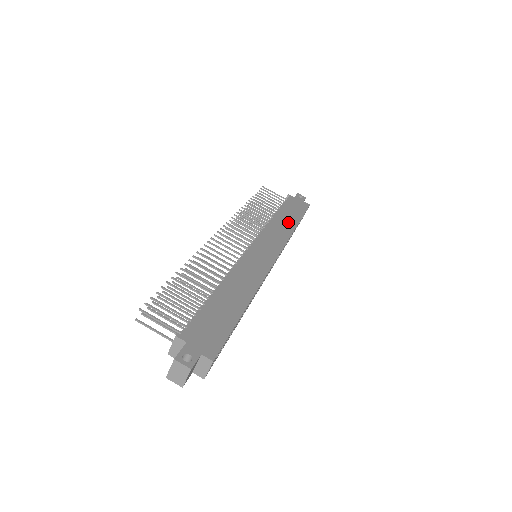
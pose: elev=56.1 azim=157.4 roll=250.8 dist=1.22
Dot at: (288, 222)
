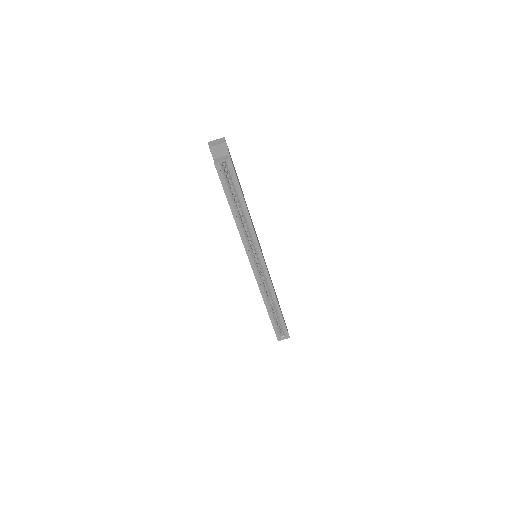
Dot at: (277, 299)
